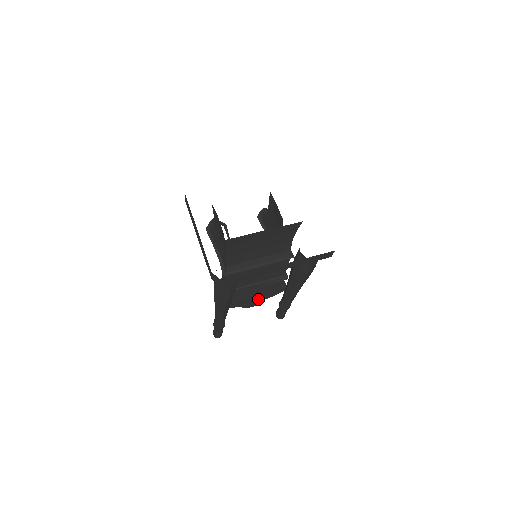
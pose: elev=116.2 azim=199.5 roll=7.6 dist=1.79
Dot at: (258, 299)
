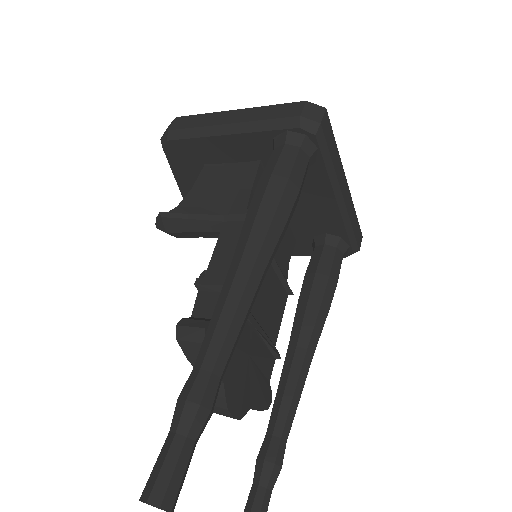
Dot at: (245, 390)
